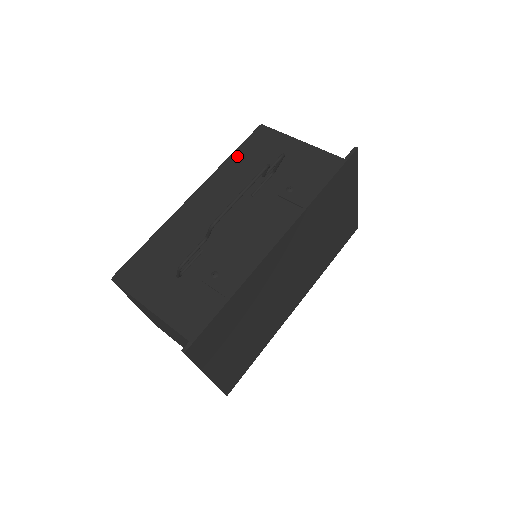
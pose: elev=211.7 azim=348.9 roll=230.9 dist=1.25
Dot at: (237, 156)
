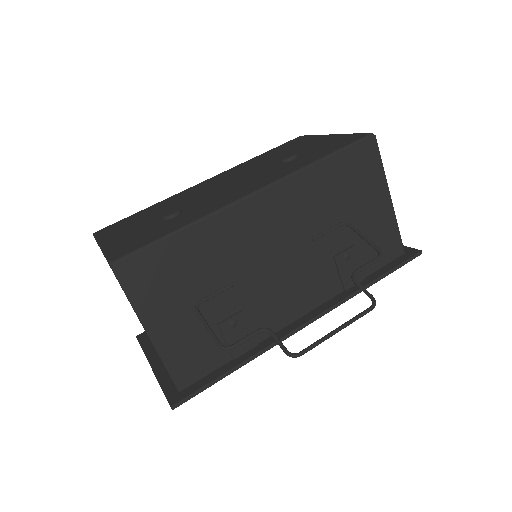
Dot at: (329, 167)
